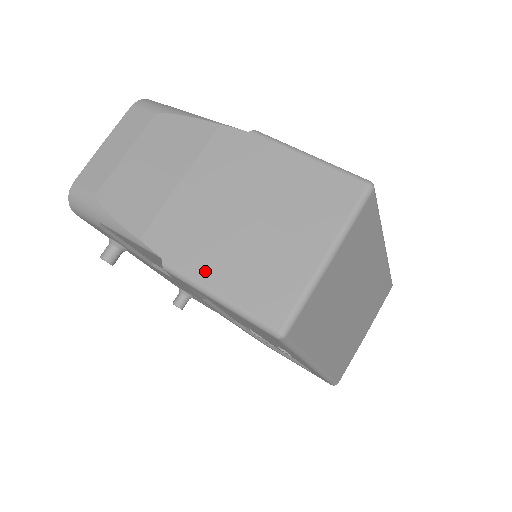
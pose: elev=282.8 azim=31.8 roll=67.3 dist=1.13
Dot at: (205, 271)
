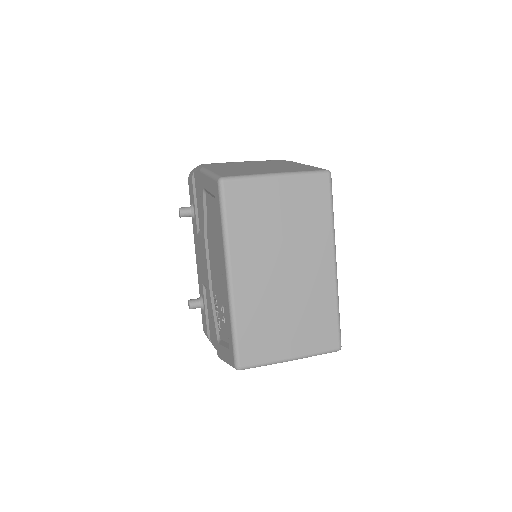
Dot at: (216, 169)
